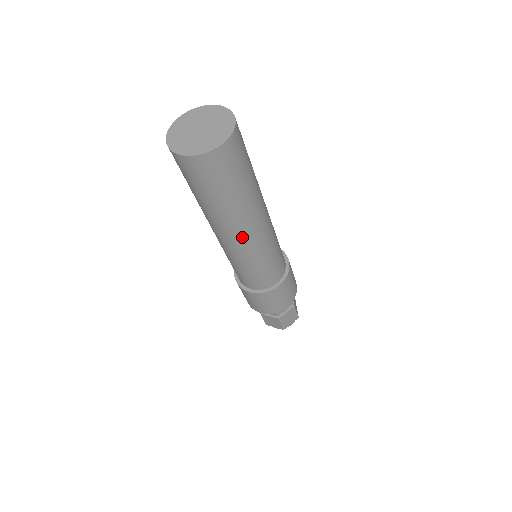
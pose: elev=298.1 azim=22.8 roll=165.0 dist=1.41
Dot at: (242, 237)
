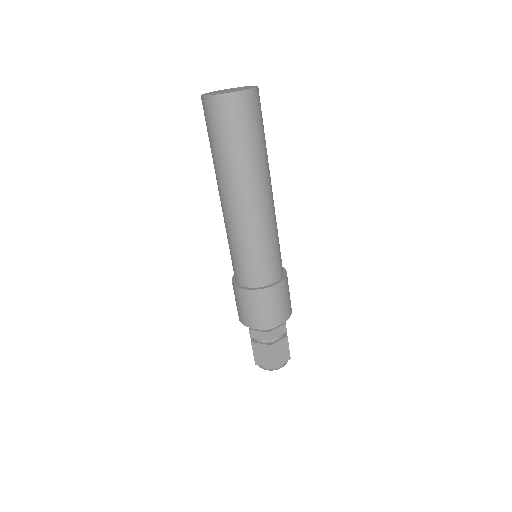
Dot at: (225, 202)
